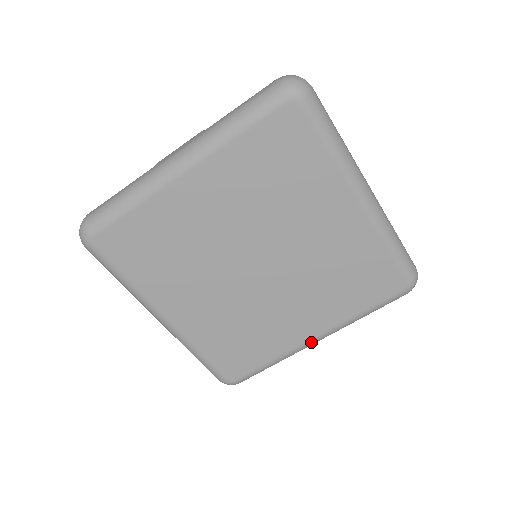
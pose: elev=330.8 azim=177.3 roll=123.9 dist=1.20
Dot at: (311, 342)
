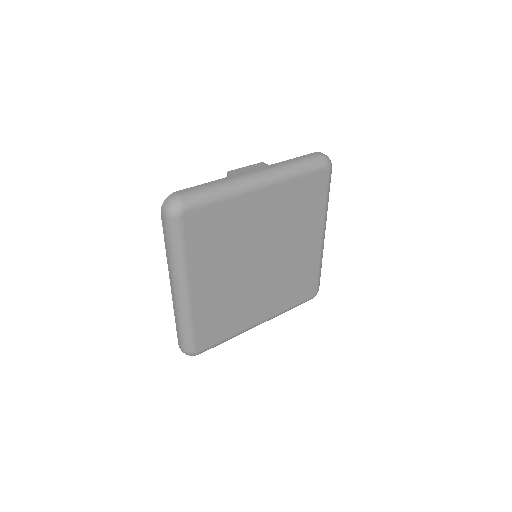
Dot at: (257, 325)
